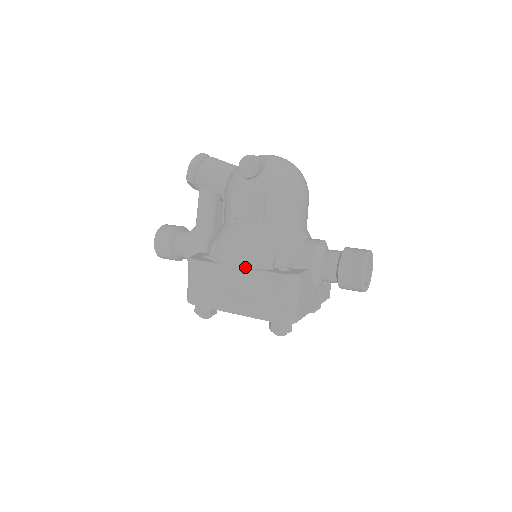
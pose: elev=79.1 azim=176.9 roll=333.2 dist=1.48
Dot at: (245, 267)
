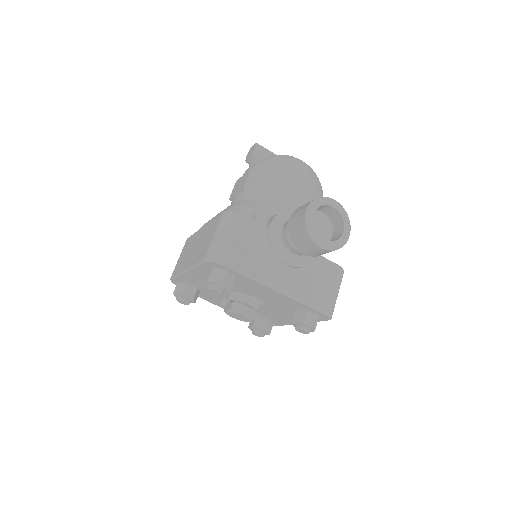
Dot at: (208, 222)
